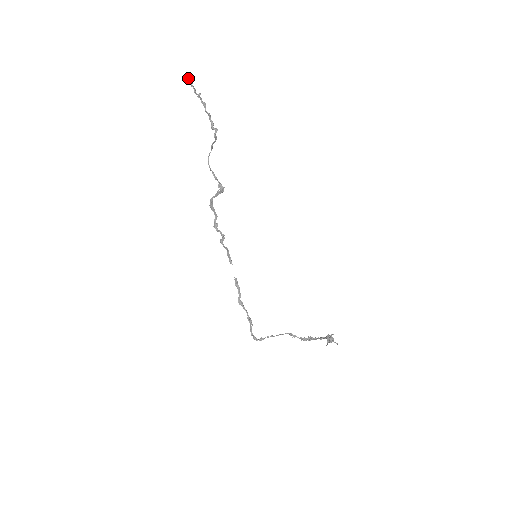
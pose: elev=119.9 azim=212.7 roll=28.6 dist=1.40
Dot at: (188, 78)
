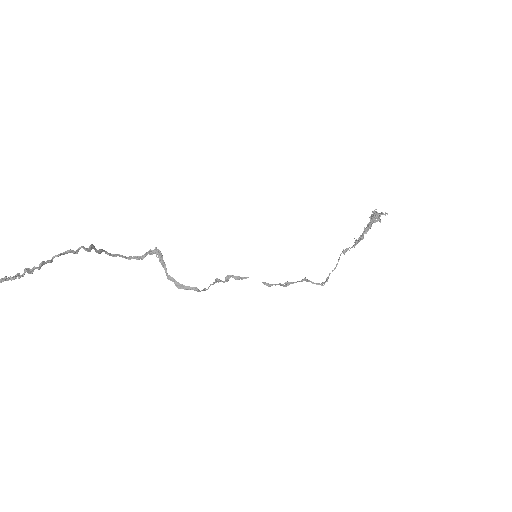
Dot at: out of frame
